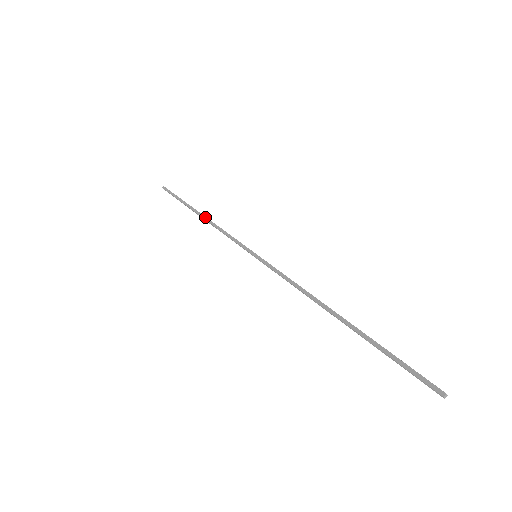
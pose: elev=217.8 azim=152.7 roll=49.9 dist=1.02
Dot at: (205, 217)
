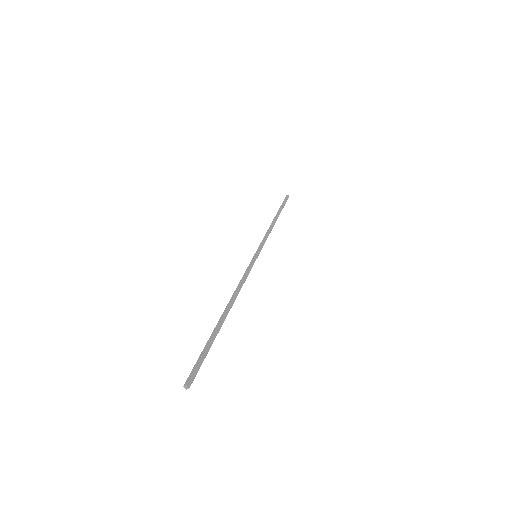
Dot at: (273, 221)
